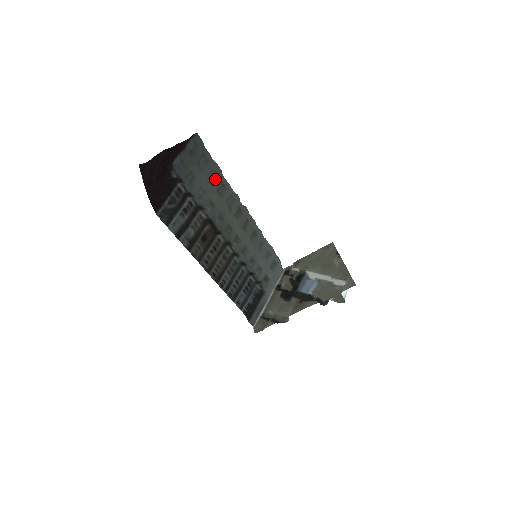
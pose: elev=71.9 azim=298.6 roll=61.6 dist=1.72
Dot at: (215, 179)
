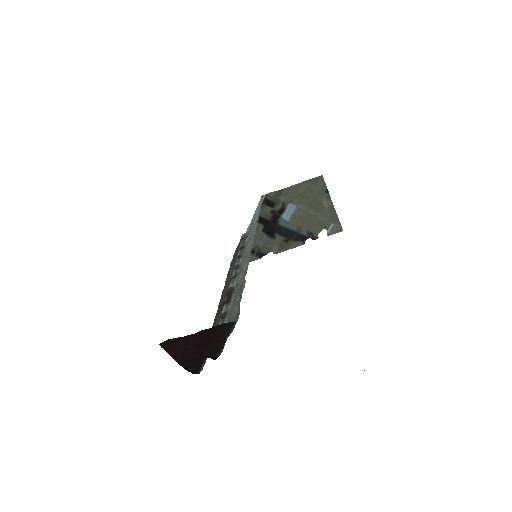
Dot at: (240, 292)
